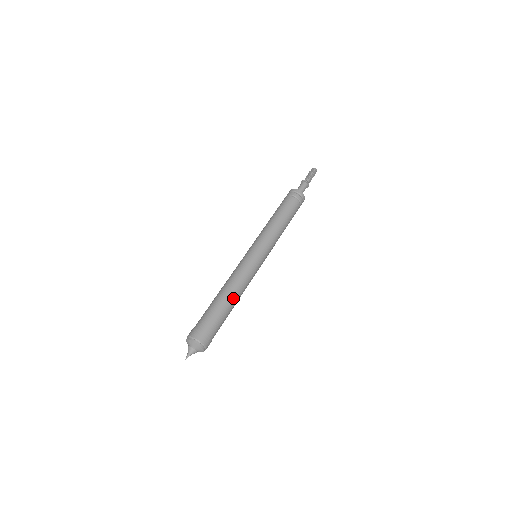
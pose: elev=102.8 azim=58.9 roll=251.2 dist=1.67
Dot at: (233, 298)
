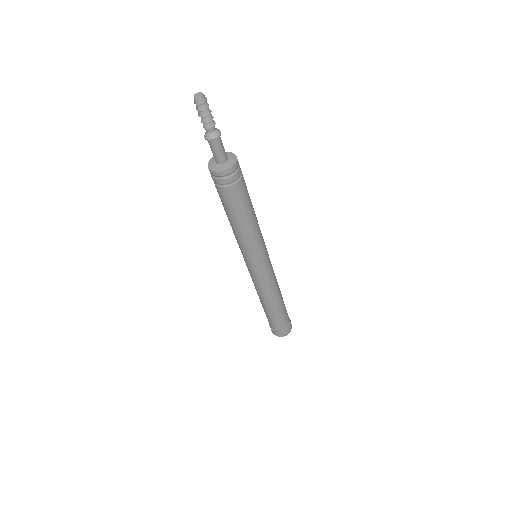
Dot at: (278, 302)
